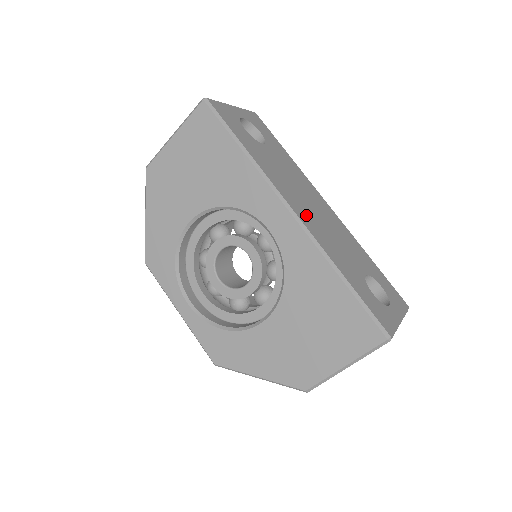
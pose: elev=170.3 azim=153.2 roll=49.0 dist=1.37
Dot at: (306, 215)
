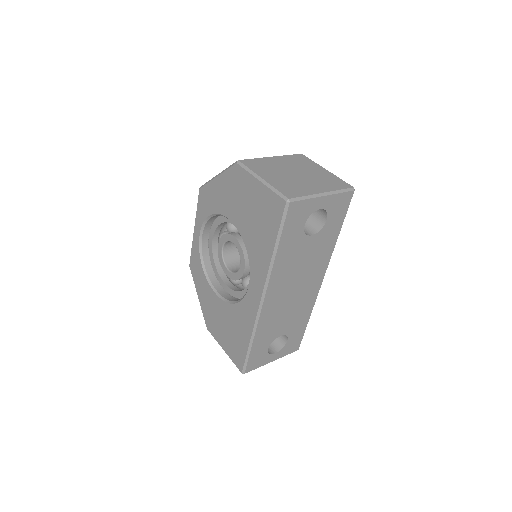
Dot at: (275, 300)
